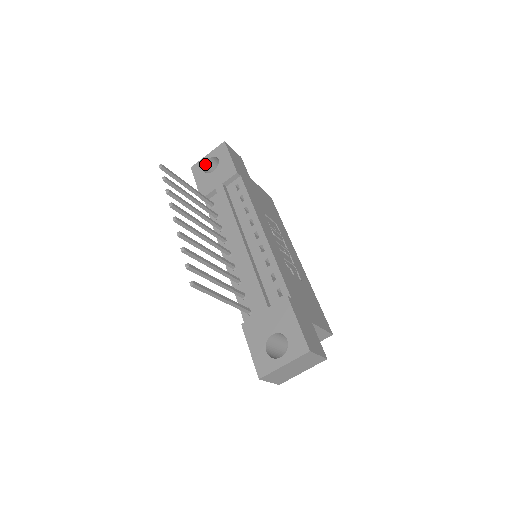
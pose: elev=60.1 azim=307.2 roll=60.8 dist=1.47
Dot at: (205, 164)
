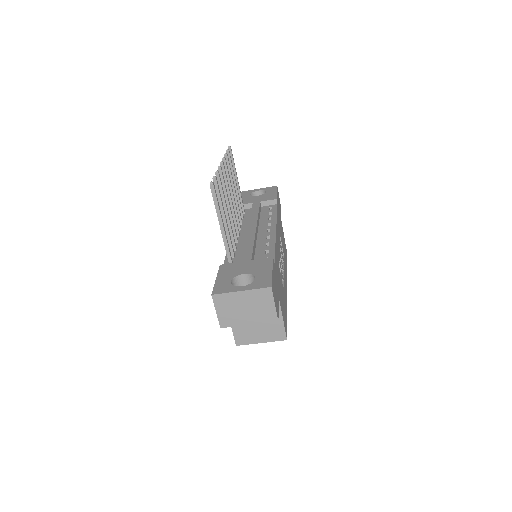
Dot at: (253, 192)
